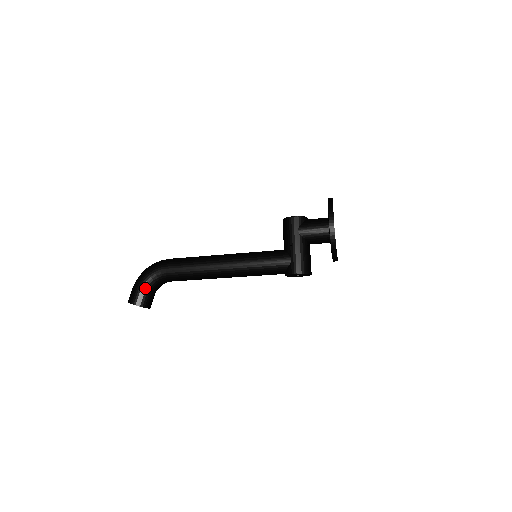
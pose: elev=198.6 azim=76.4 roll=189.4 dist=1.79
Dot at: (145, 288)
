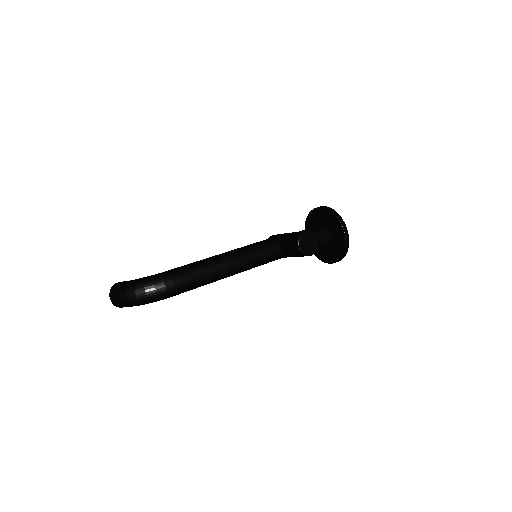
Dot at: occluded
